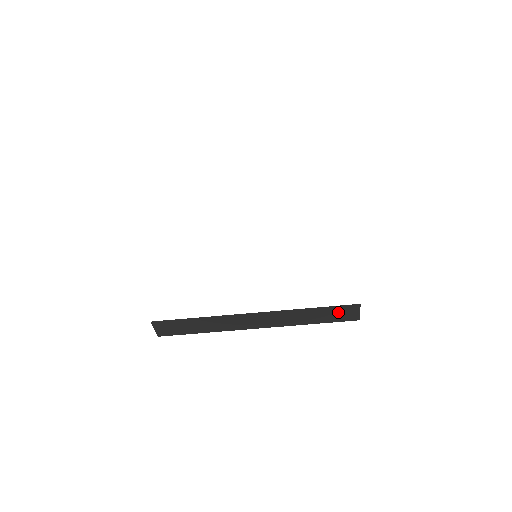
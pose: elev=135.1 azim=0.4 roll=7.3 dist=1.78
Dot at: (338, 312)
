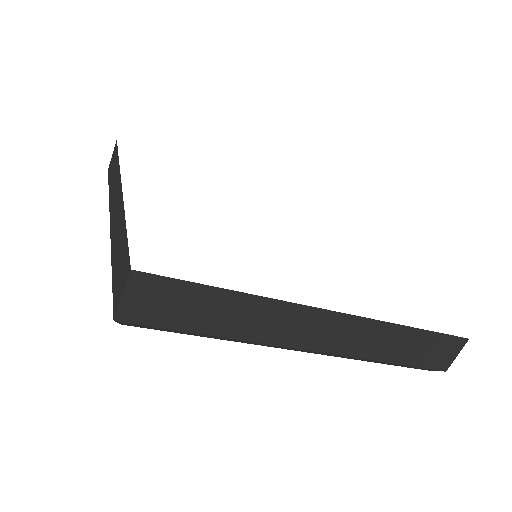
Dot at: (435, 347)
